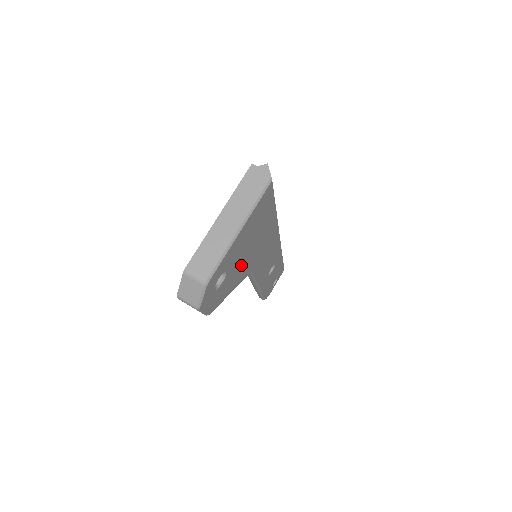
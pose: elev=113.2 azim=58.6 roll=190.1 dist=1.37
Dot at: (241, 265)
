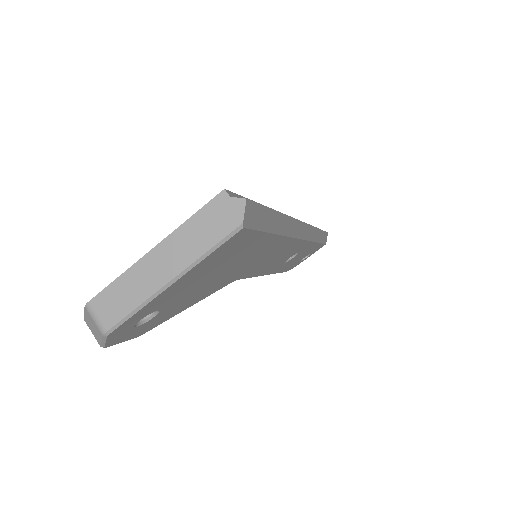
Dot at: (201, 290)
